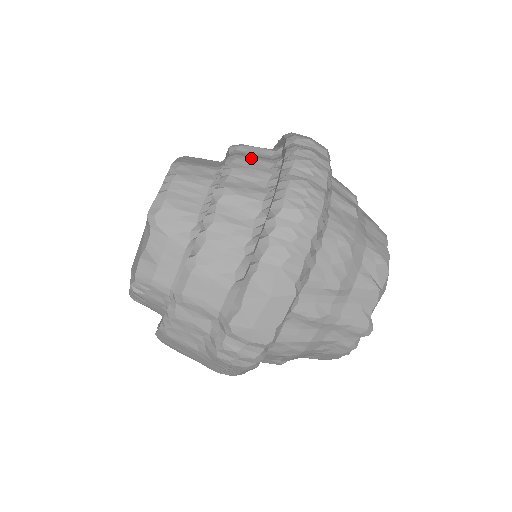
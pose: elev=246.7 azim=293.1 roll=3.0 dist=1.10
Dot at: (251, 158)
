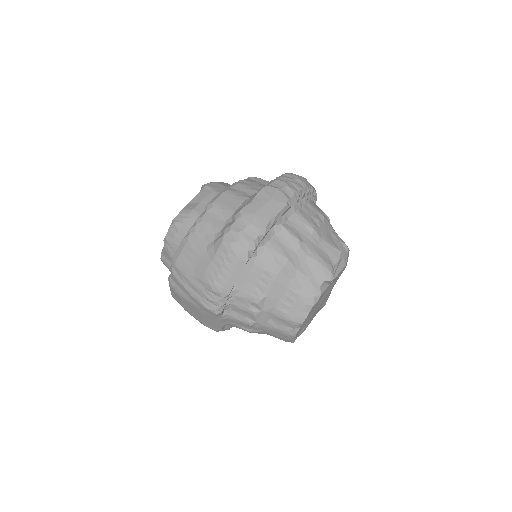
Dot at: occluded
